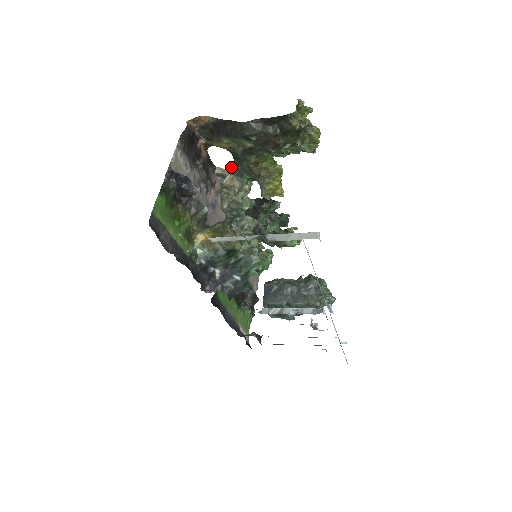
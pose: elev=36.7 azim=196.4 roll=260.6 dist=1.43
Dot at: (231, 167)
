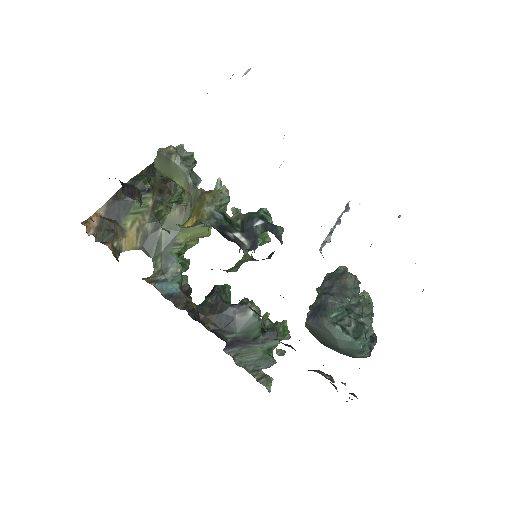
Dot at: (154, 268)
